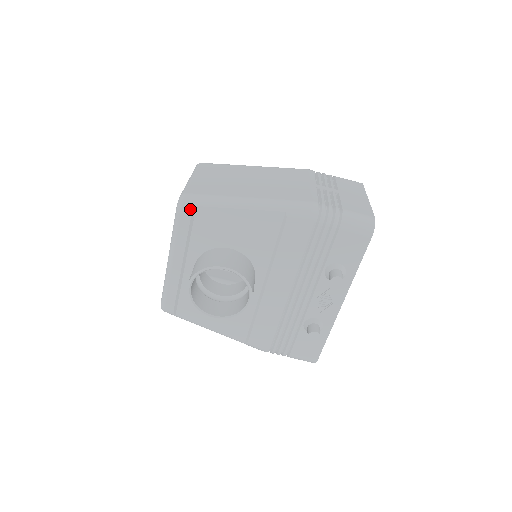
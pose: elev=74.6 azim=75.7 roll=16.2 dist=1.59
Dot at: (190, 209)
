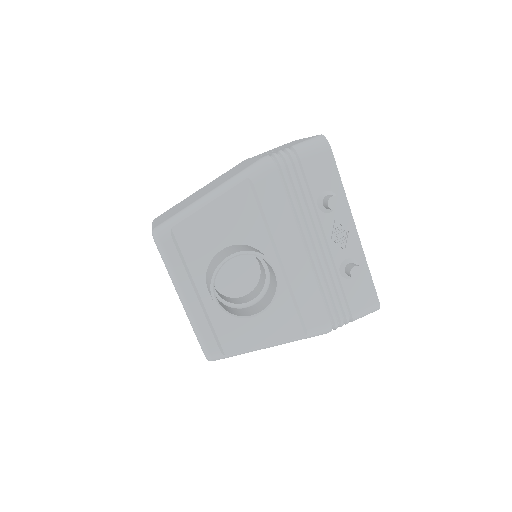
Dot at: (167, 234)
